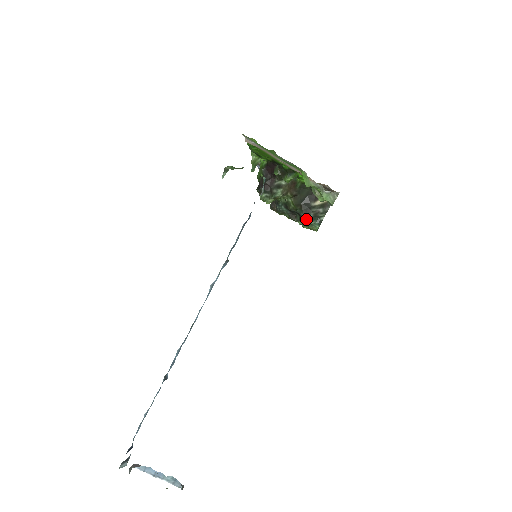
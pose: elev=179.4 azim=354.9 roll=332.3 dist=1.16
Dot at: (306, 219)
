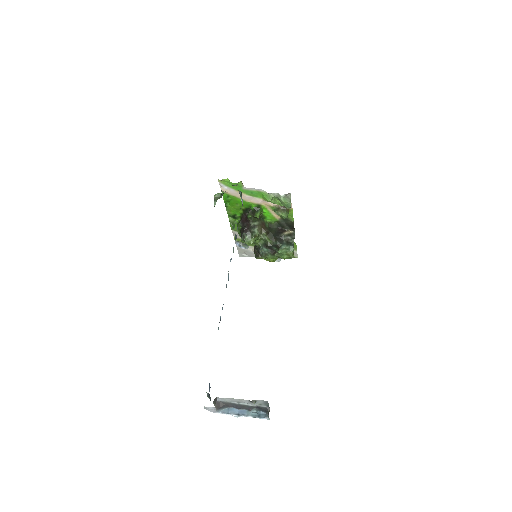
Dot at: (282, 246)
